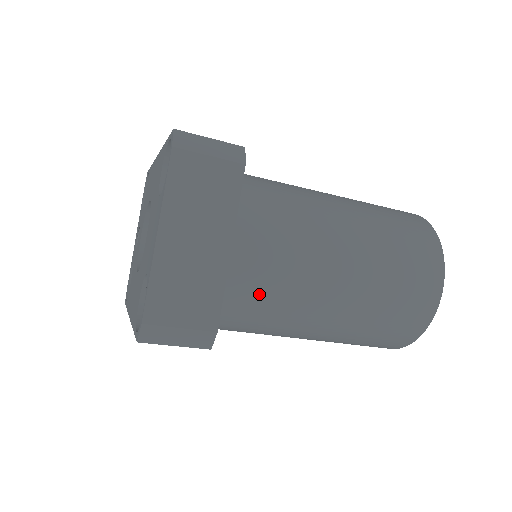
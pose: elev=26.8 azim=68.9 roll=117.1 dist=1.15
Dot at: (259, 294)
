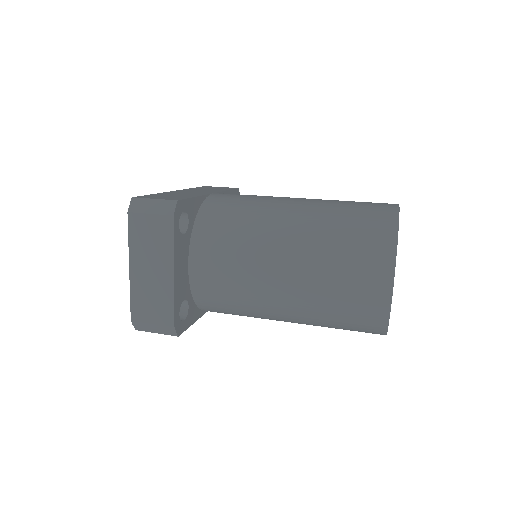
Dot at: (225, 295)
